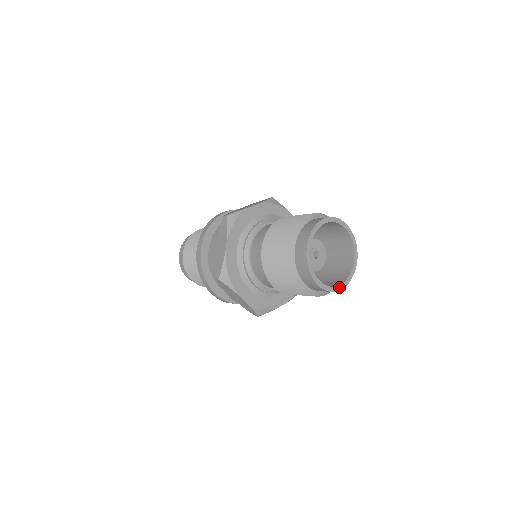
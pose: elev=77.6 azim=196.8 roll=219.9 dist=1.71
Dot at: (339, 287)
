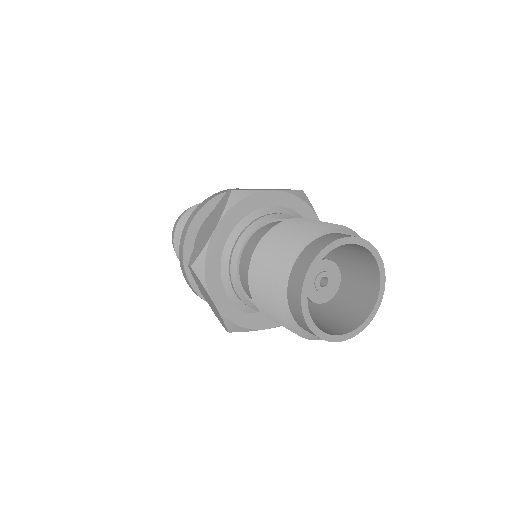
Dot at: (338, 337)
